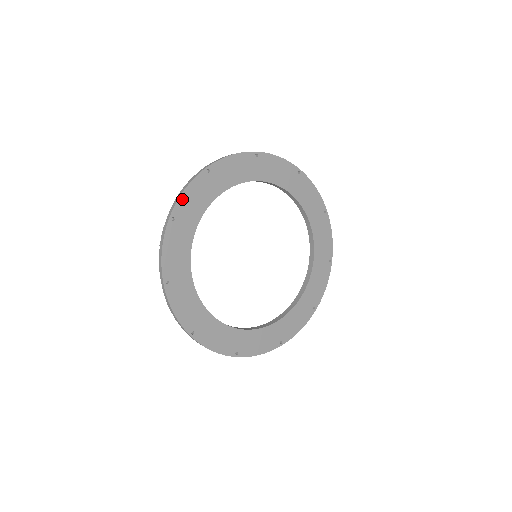
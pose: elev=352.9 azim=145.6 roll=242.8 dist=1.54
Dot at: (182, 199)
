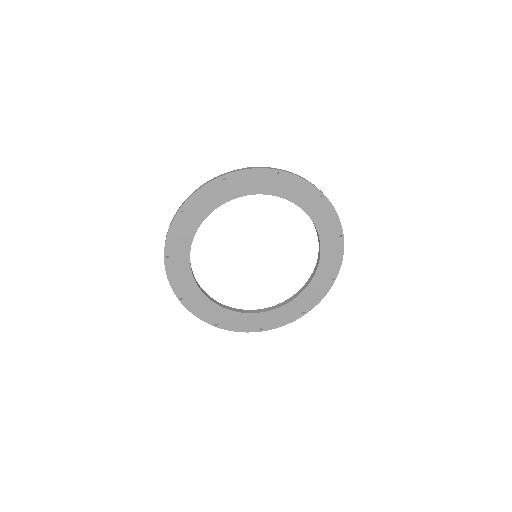
Dot at: (242, 173)
